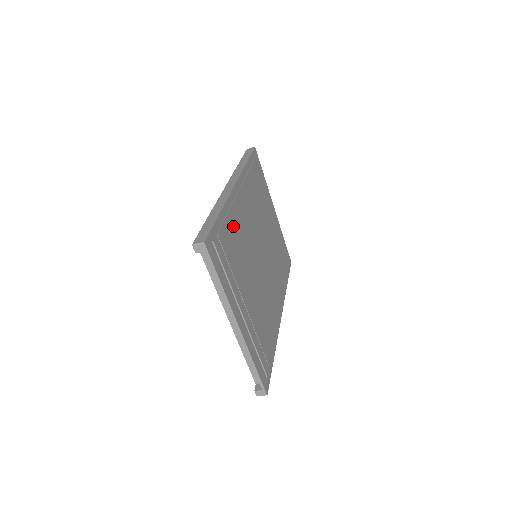
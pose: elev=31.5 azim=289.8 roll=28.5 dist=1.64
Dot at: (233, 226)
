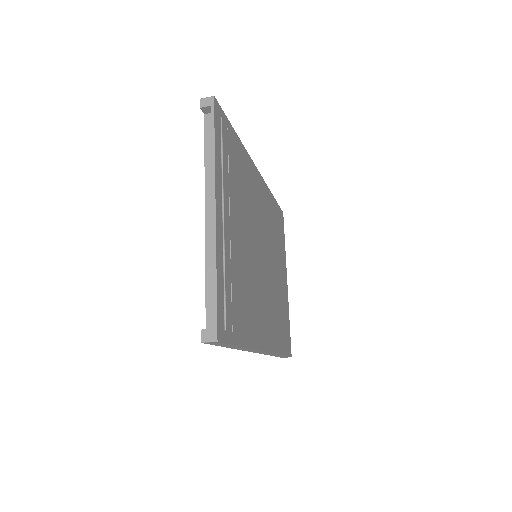
Dot at: (244, 170)
